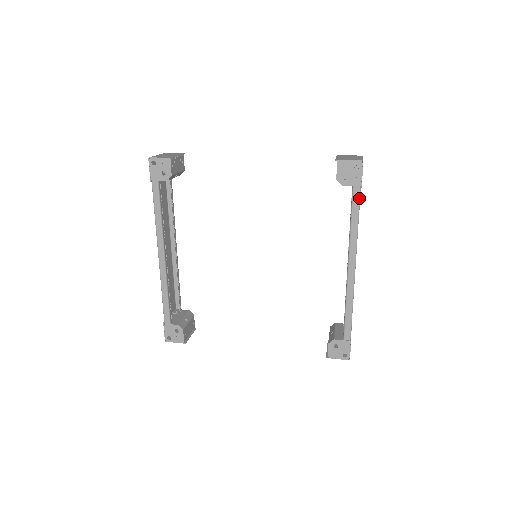
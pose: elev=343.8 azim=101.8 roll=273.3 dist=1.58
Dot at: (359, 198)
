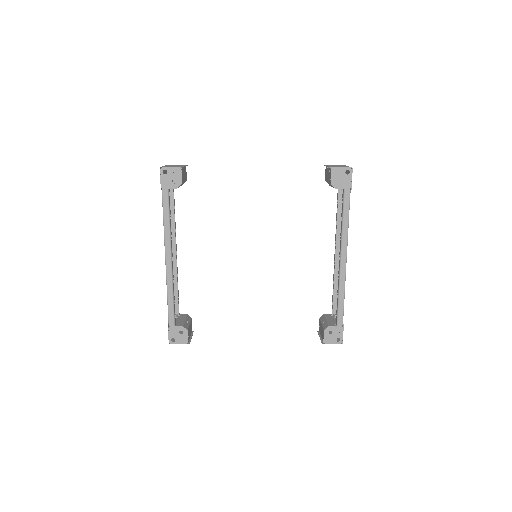
Dot at: (349, 199)
